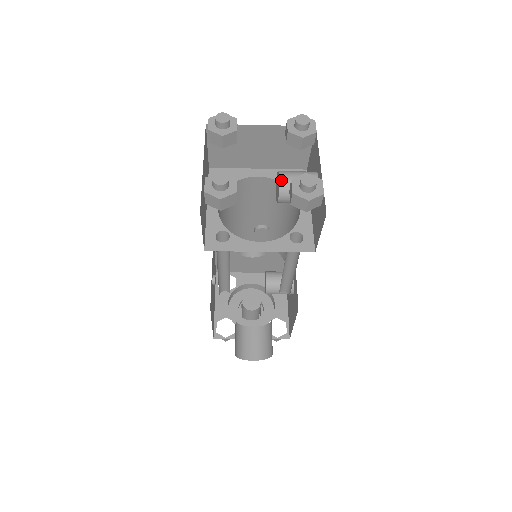
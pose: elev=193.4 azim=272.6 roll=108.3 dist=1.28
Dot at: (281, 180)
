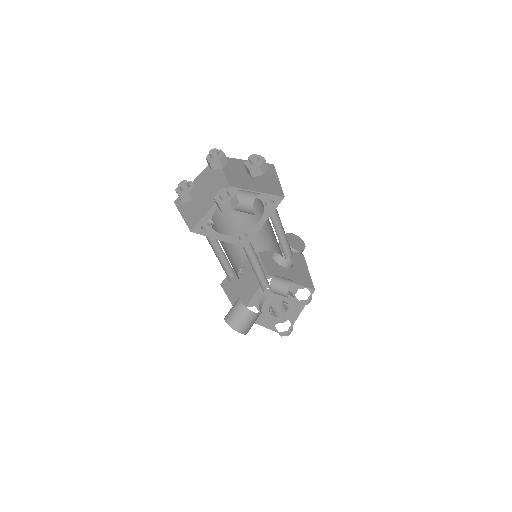
Dot at: occluded
